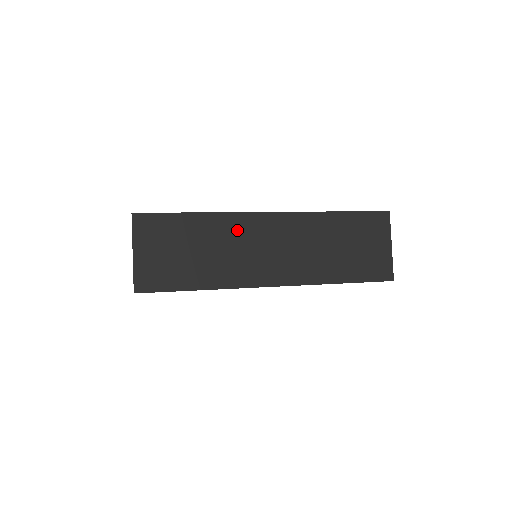
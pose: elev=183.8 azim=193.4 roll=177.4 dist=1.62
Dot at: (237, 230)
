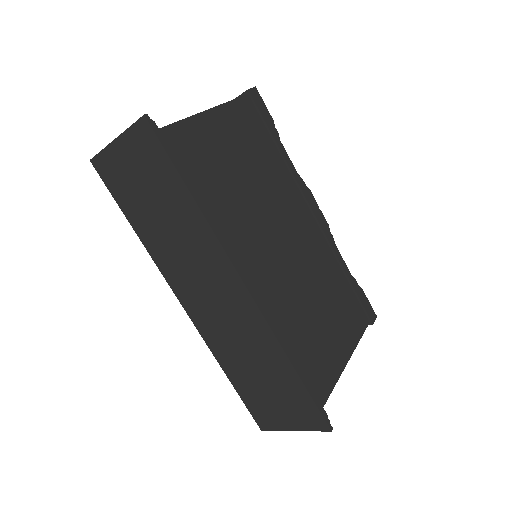
Dot at: (206, 253)
